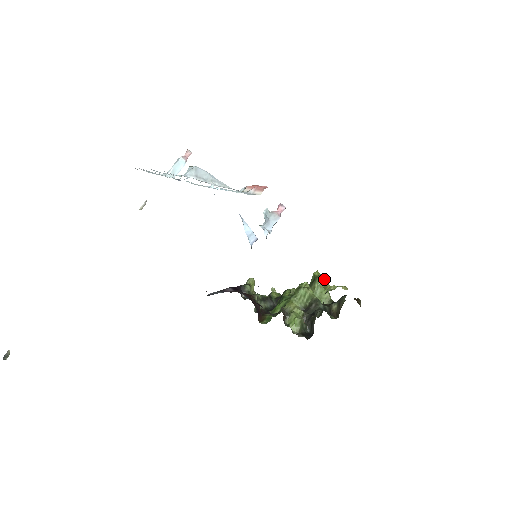
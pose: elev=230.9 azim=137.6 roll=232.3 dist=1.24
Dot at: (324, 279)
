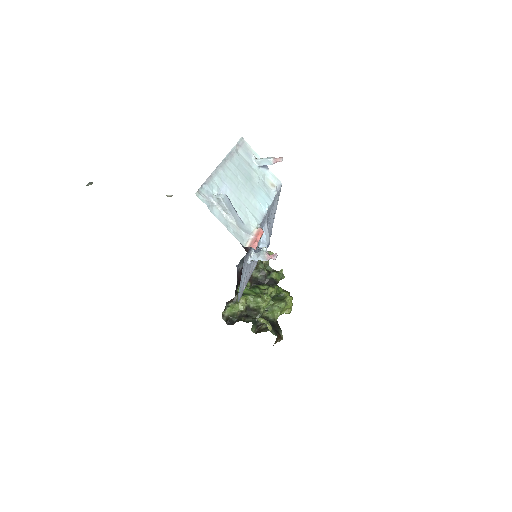
Dot at: (284, 307)
